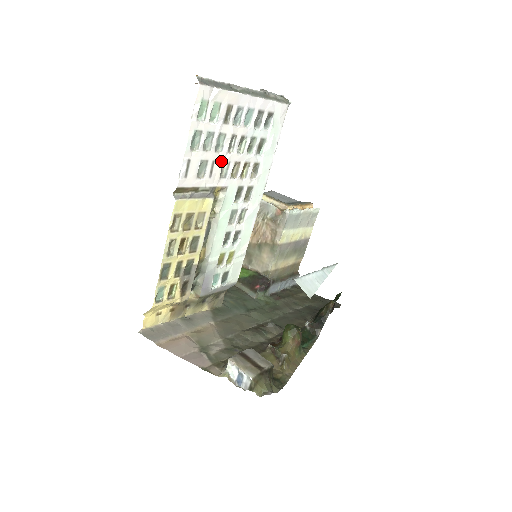
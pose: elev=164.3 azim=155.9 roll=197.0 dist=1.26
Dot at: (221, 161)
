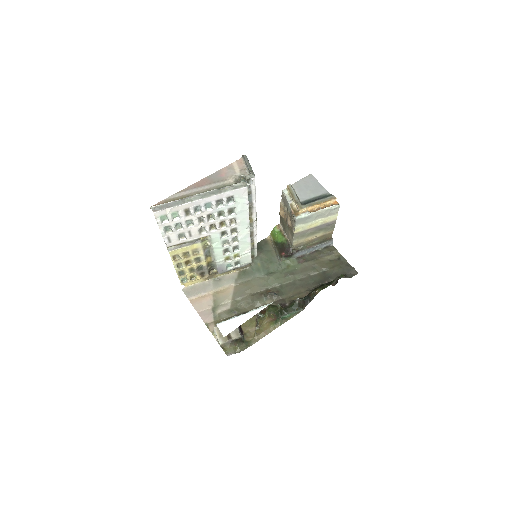
Dot at: (196, 229)
